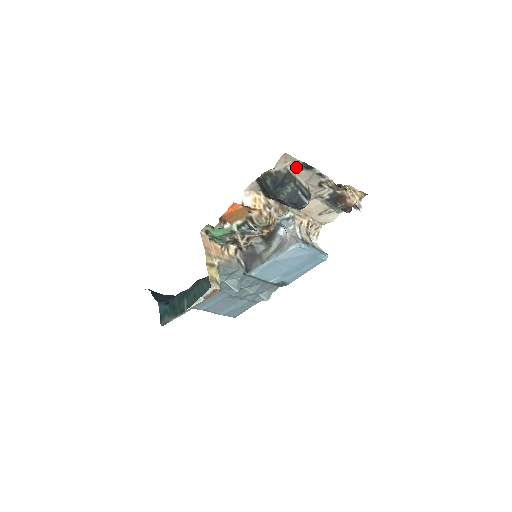
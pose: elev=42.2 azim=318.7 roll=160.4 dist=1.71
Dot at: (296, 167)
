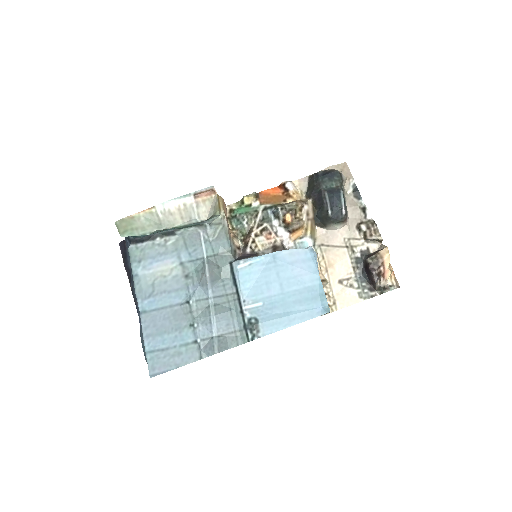
Dot at: (347, 185)
